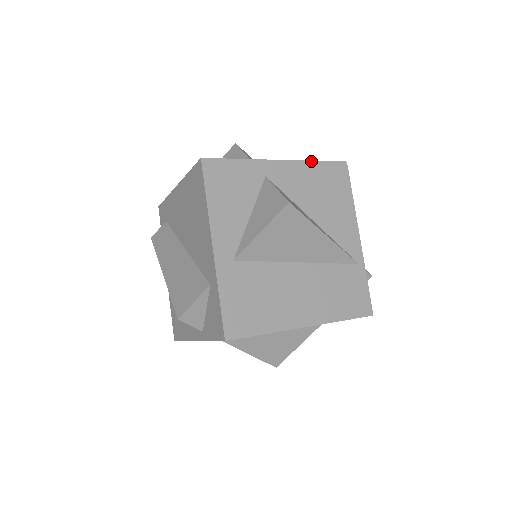
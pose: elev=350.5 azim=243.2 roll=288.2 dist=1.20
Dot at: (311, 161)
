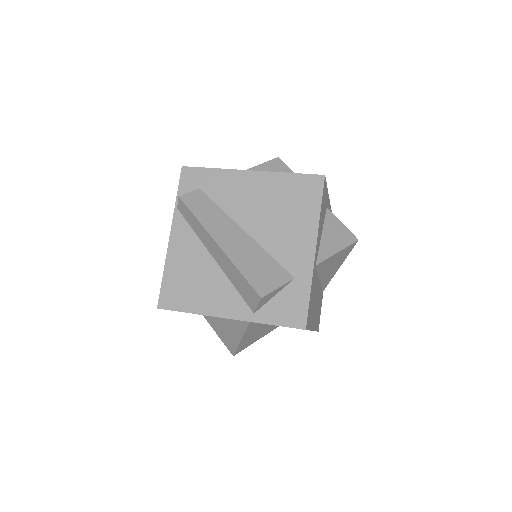
Dot at: occluded
